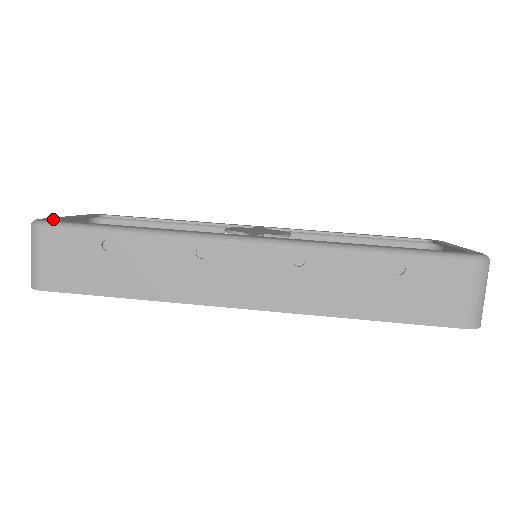
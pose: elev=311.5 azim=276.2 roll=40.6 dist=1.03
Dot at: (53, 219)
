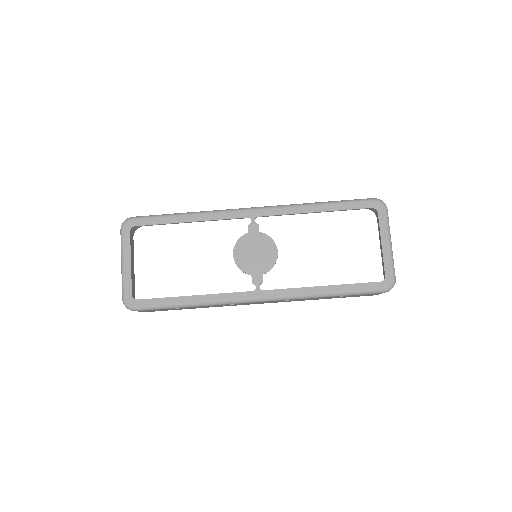
Dot at: (132, 295)
